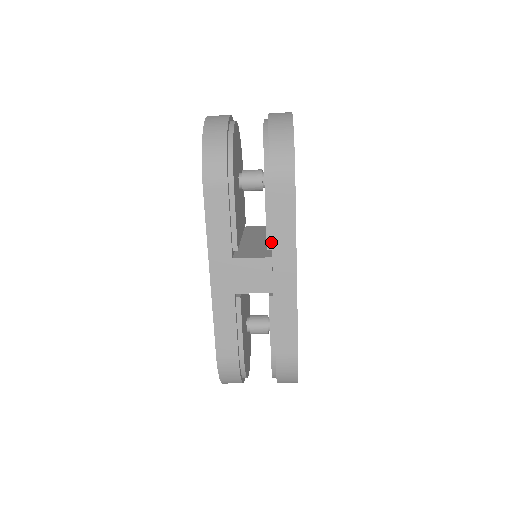
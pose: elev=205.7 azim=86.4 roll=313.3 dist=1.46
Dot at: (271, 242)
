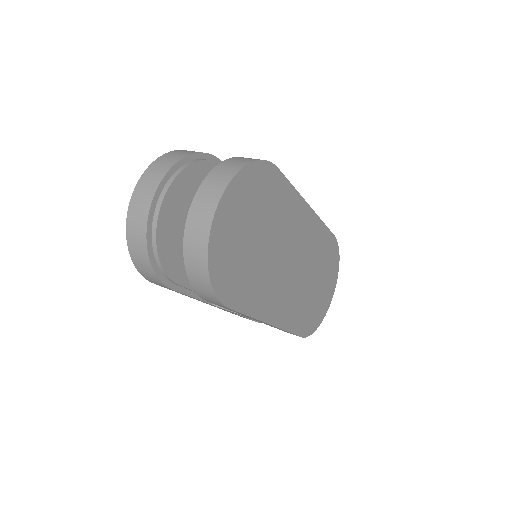
Dot at: occluded
